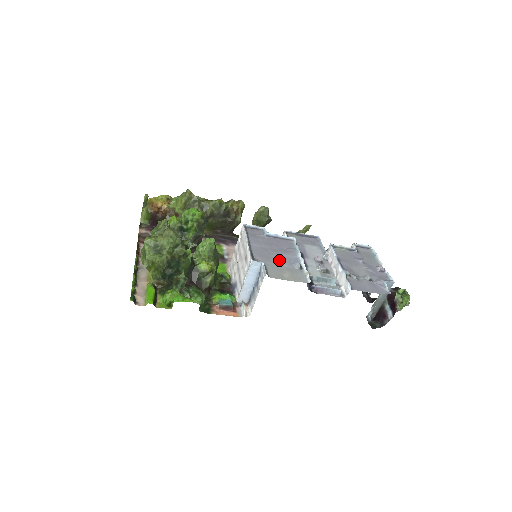
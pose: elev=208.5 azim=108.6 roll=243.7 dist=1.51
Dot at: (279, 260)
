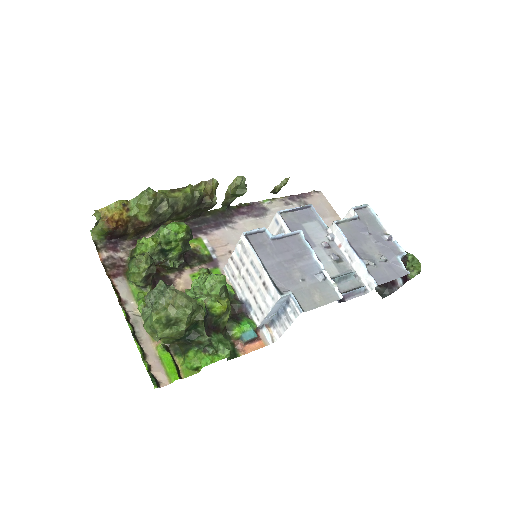
Dot at: (301, 276)
